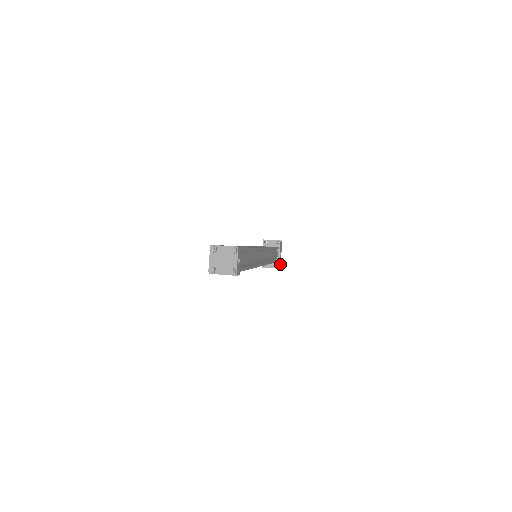
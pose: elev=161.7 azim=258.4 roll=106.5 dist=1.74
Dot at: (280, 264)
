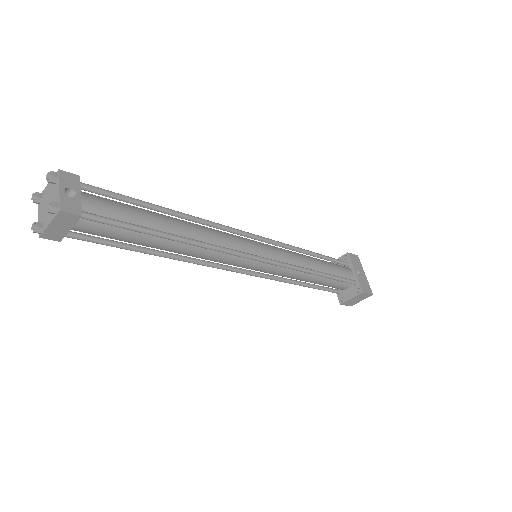
Dot at: (369, 289)
